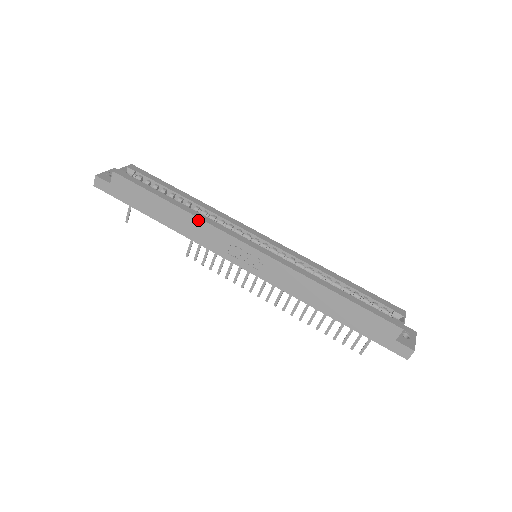
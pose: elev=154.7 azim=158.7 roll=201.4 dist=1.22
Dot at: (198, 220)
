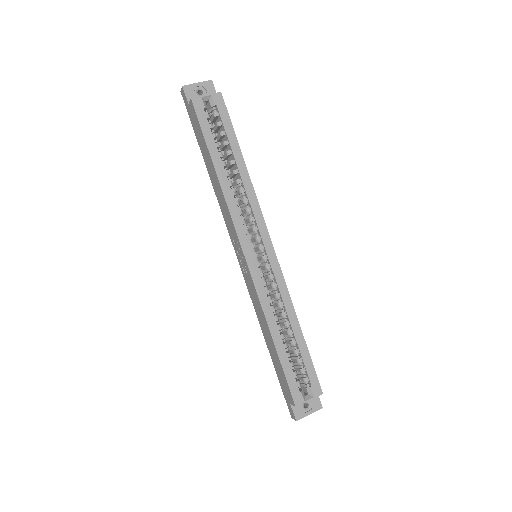
Dot at: (224, 199)
